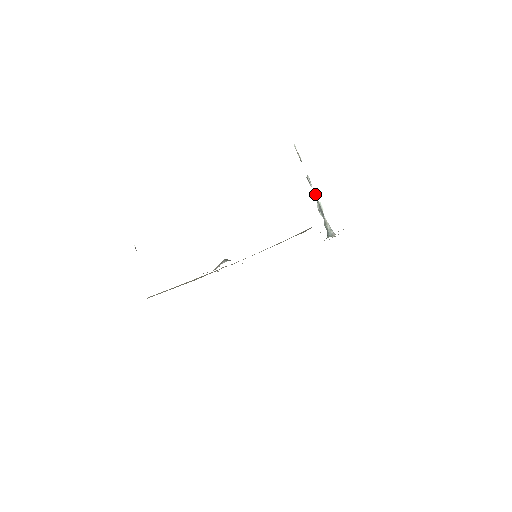
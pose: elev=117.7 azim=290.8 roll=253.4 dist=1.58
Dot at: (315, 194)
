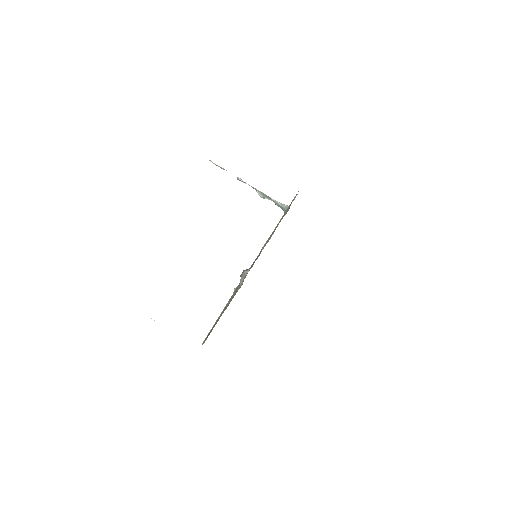
Dot at: (253, 187)
